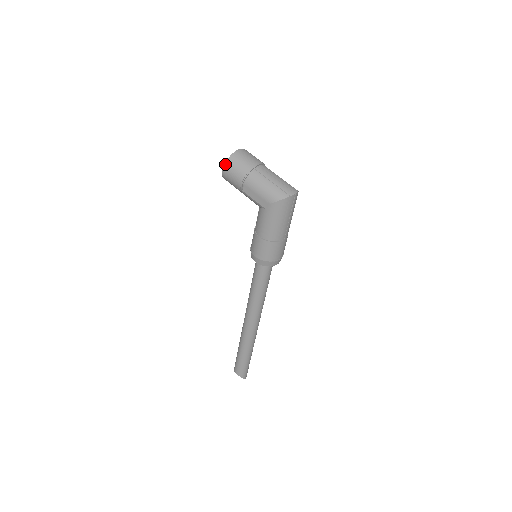
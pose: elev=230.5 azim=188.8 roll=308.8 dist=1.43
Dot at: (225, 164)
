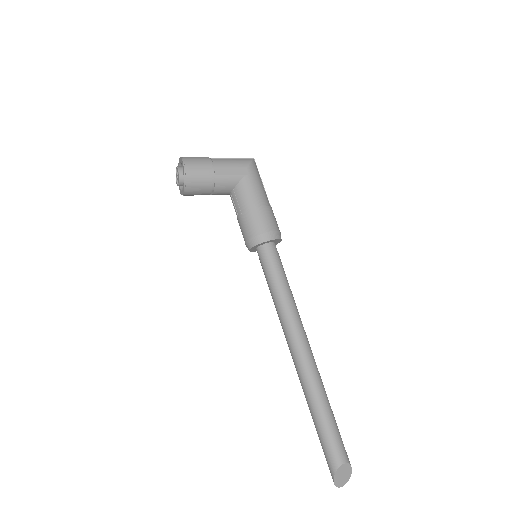
Dot at: (184, 162)
